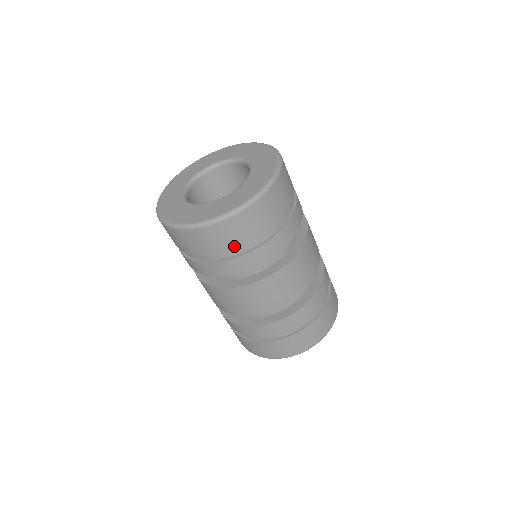
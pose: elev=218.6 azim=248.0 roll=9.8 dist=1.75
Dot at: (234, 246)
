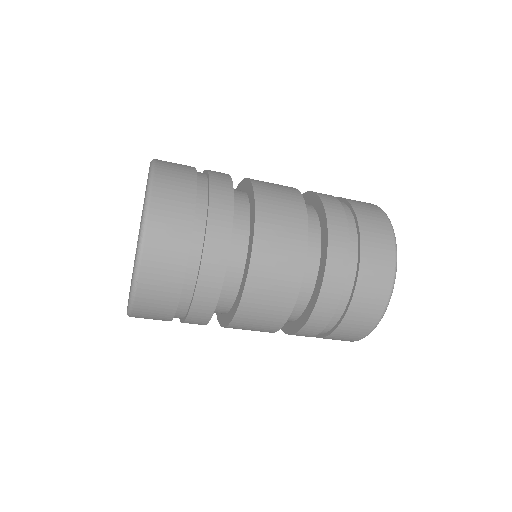
Dot at: (180, 276)
